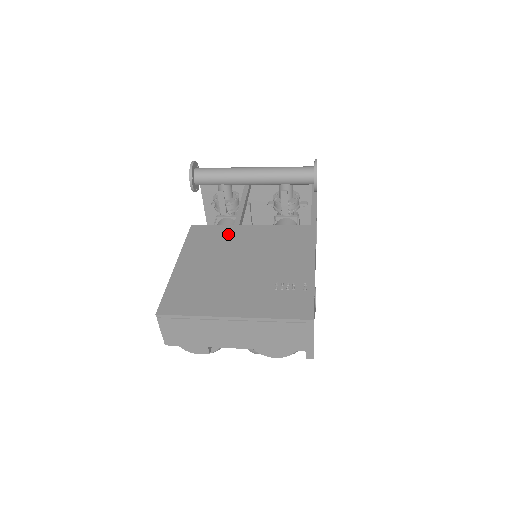
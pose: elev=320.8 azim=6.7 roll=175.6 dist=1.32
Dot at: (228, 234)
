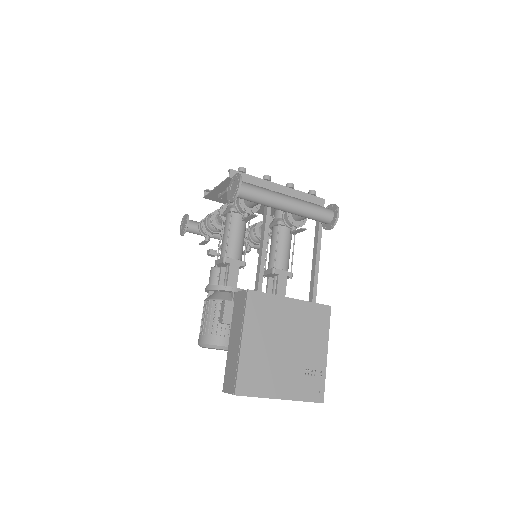
Dot at: (275, 308)
